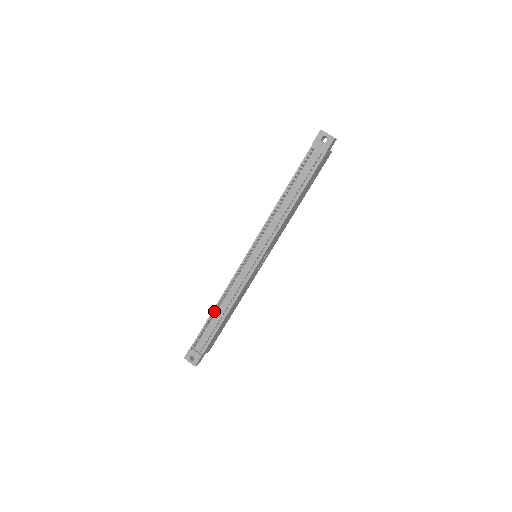
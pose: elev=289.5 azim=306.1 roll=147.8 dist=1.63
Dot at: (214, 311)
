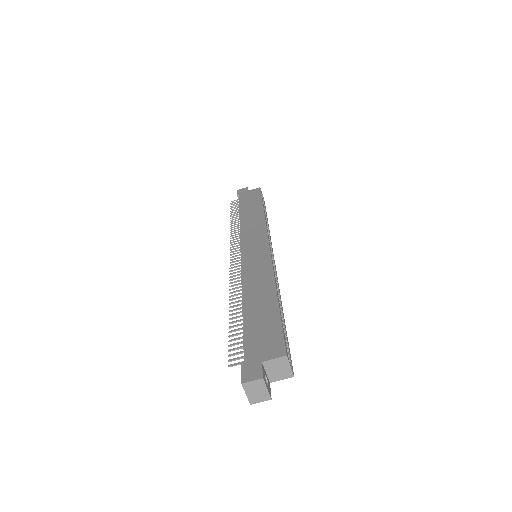
Dot at: (232, 222)
